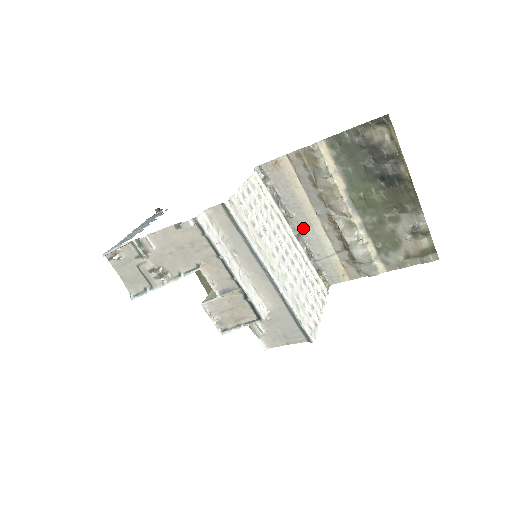
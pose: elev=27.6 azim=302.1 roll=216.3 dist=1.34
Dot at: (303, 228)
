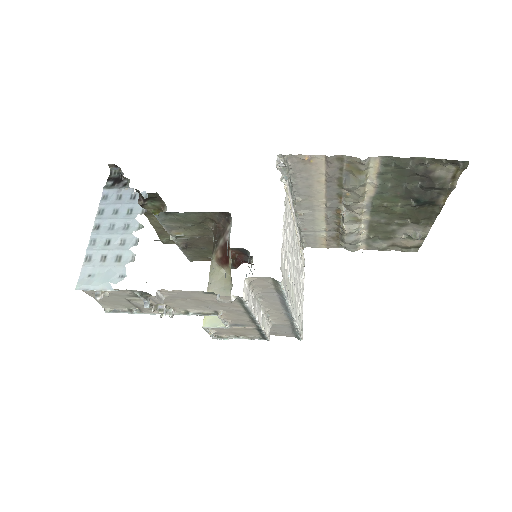
Dot at: (303, 210)
